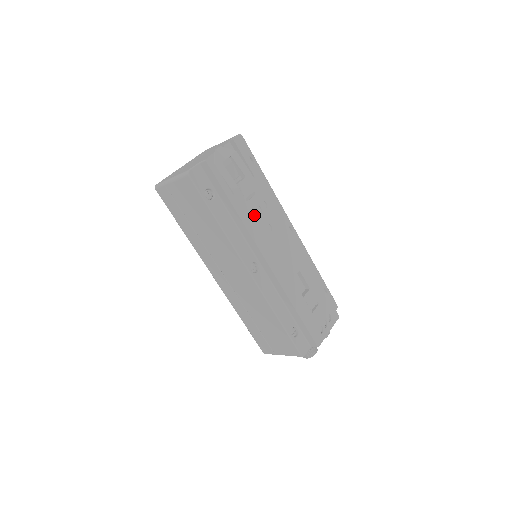
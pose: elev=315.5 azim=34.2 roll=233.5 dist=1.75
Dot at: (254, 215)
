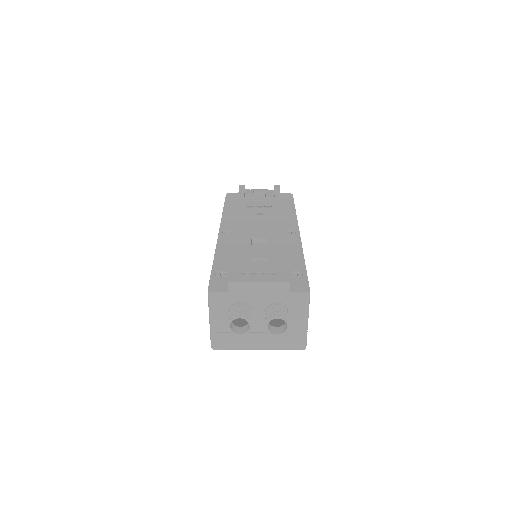
Dot at: occluded
